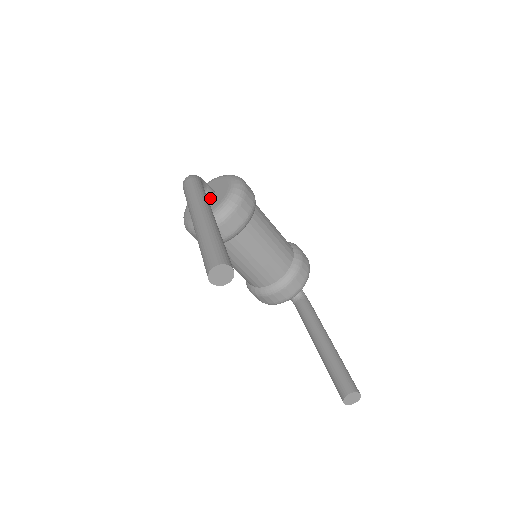
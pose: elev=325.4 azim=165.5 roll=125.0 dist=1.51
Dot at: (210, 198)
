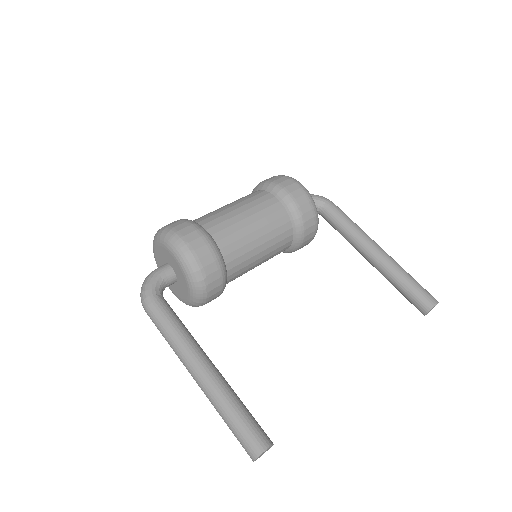
Dot at: (174, 279)
